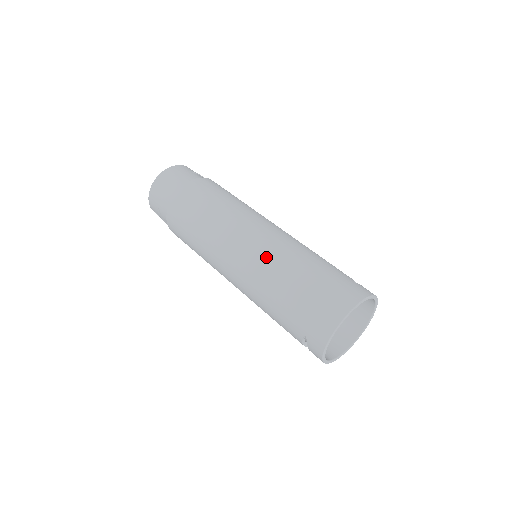
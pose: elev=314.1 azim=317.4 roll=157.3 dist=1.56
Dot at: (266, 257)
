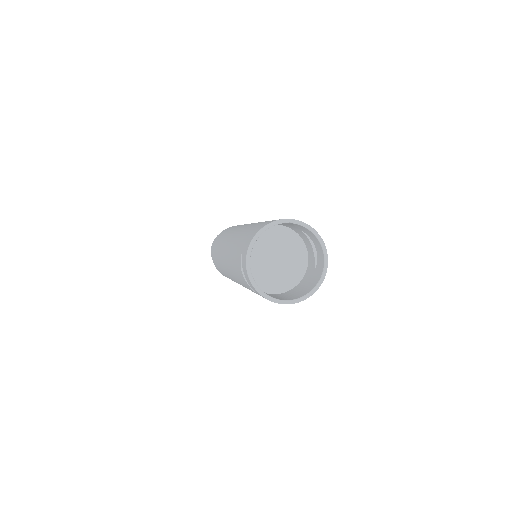
Dot at: occluded
